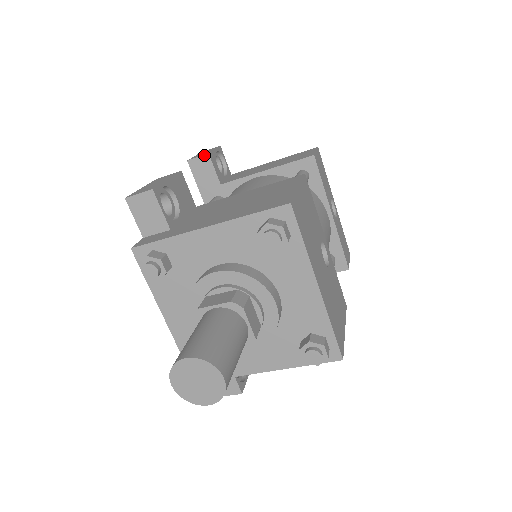
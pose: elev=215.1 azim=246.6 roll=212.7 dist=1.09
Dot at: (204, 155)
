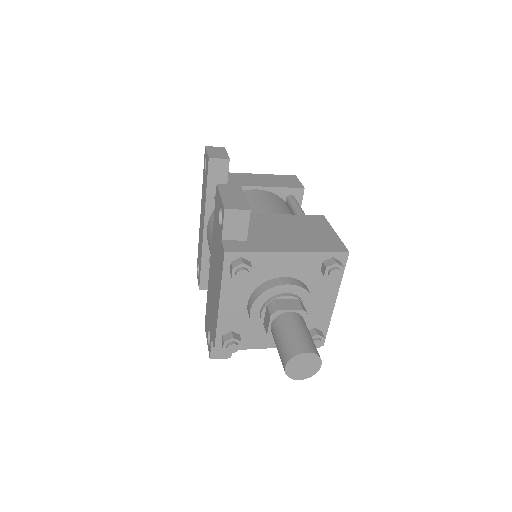
Dot at: (225, 159)
